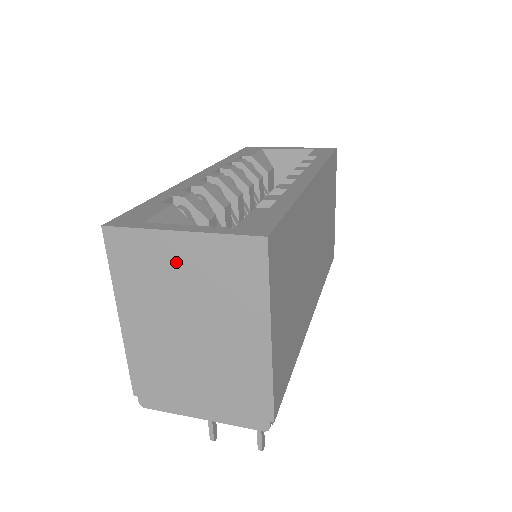
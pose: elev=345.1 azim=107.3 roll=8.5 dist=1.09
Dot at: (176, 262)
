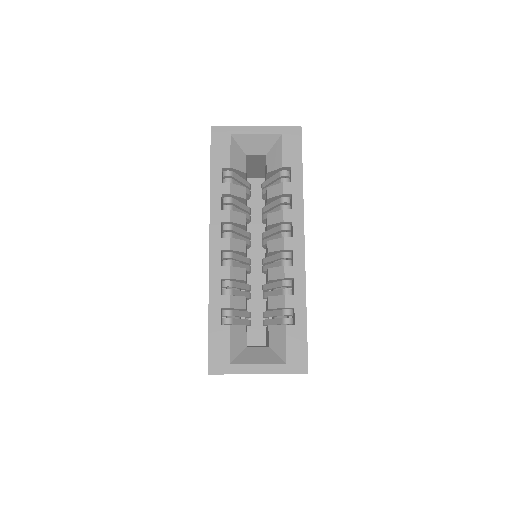
Dot at: occluded
